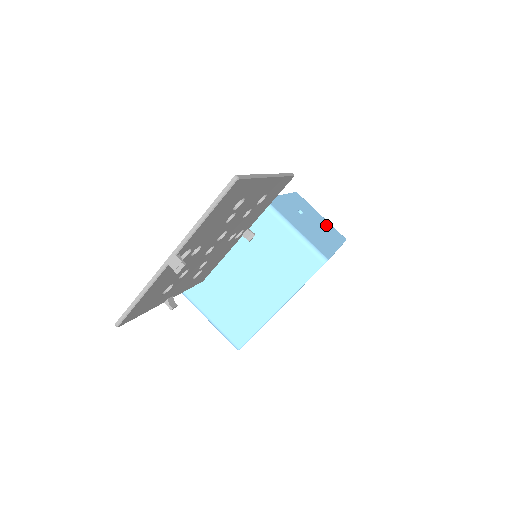
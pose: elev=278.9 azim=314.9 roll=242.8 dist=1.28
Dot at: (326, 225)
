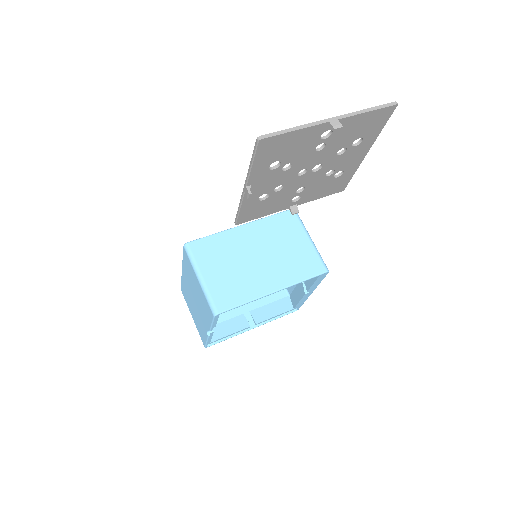
Dot at: occluded
